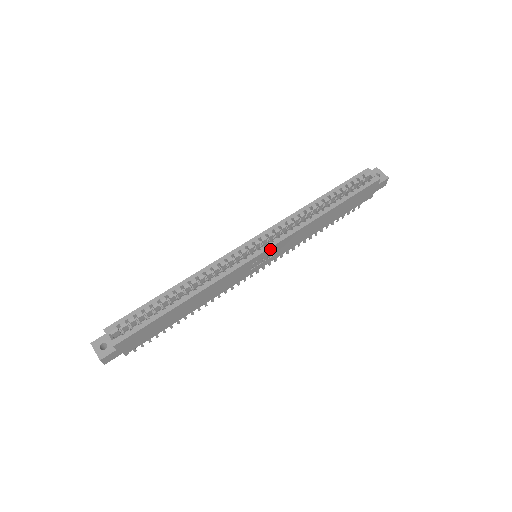
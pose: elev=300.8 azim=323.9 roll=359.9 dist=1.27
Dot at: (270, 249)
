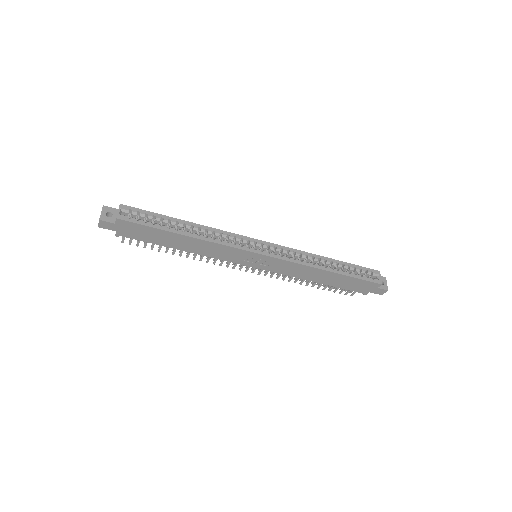
Dot at: (270, 258)
